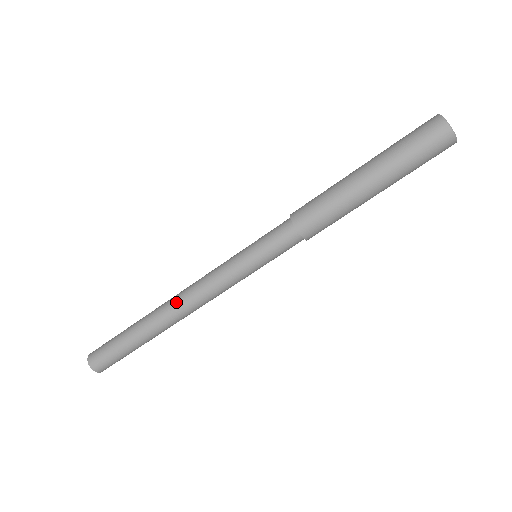
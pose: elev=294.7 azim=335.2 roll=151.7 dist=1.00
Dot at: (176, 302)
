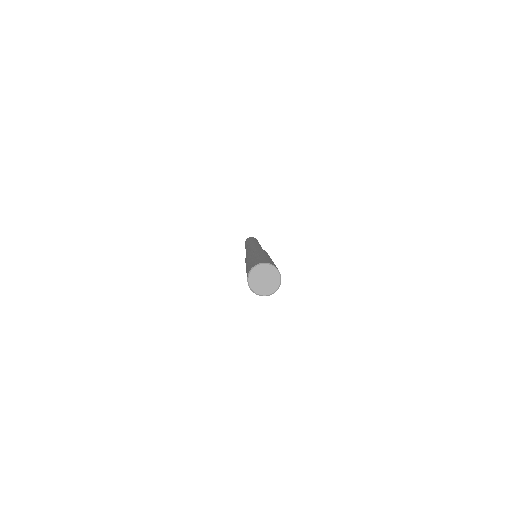
Dot at: occluded
